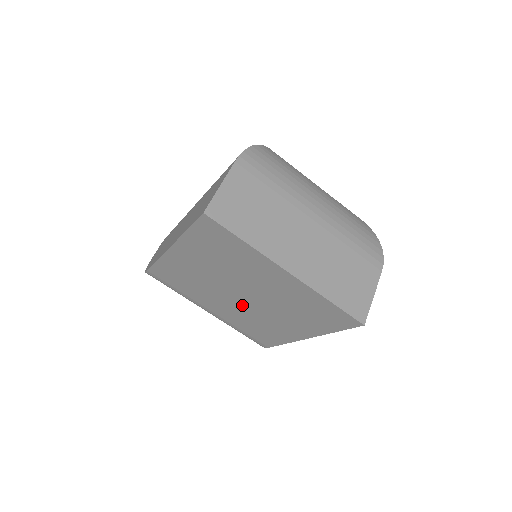
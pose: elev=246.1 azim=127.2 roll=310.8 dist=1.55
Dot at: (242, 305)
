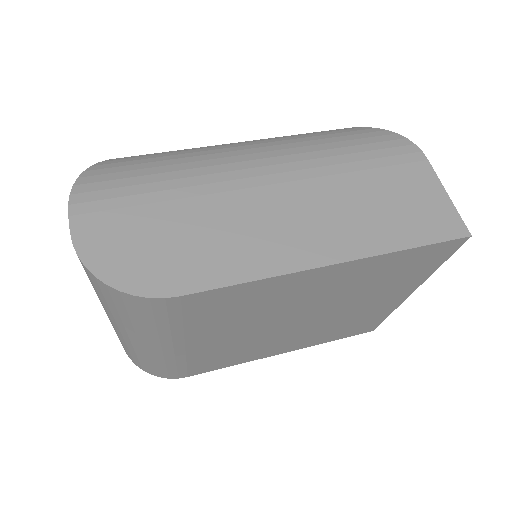
Dot at: (272, 331)
